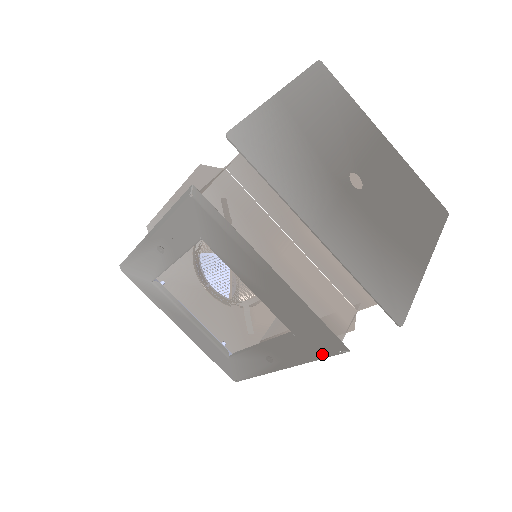
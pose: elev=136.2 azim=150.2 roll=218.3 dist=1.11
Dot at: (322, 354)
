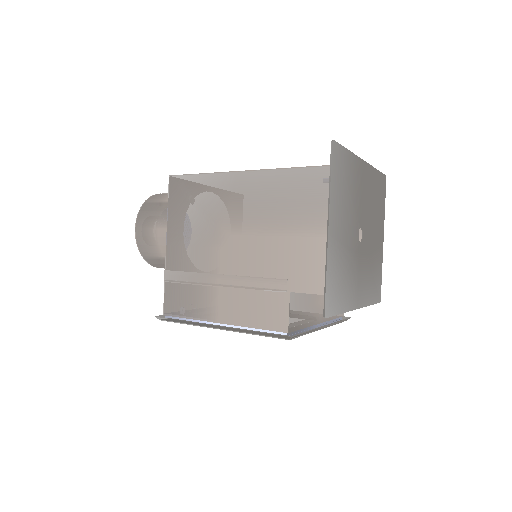
Dot at: occluded
